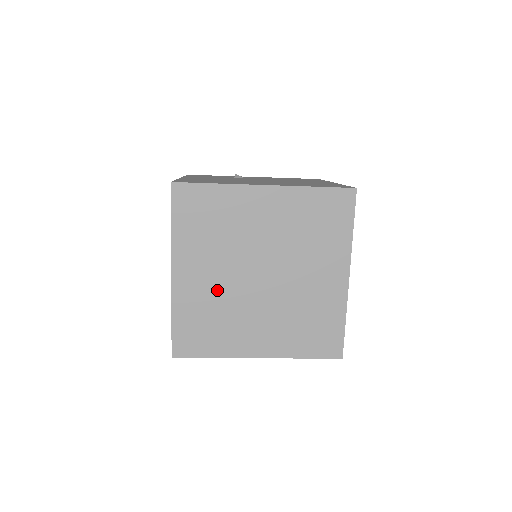
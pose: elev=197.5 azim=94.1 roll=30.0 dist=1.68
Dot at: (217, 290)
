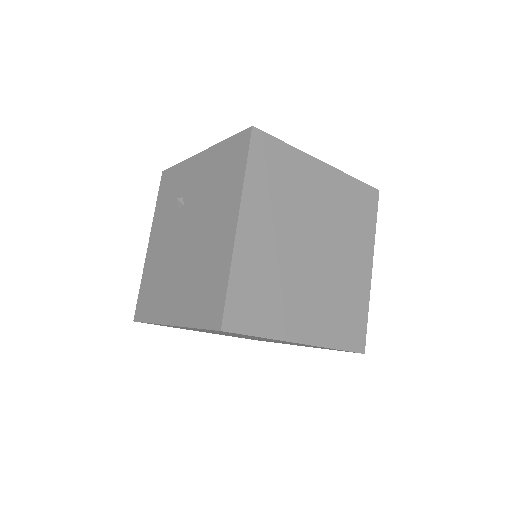
Dot at: occluded
